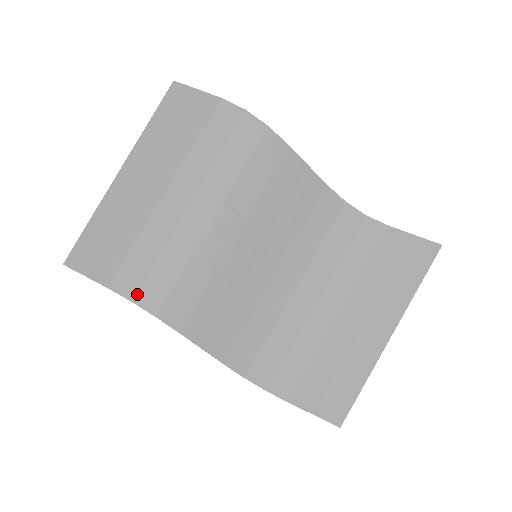
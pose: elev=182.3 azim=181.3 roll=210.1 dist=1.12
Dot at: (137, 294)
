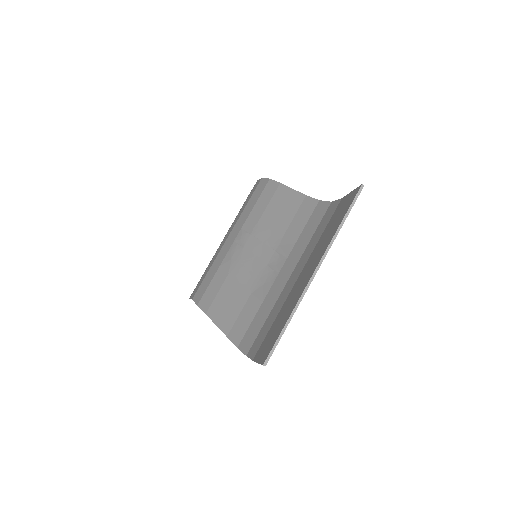
Dot at: (195, 295)
